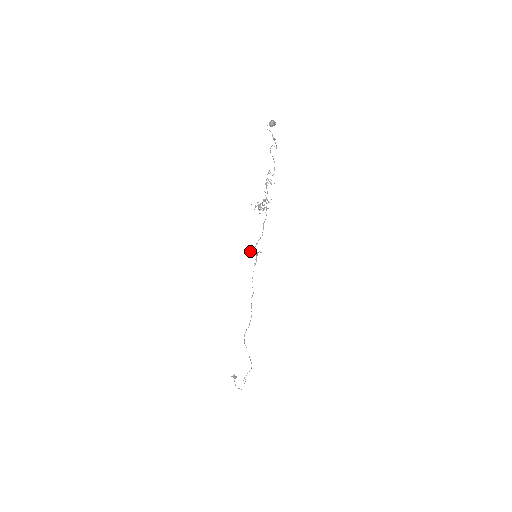
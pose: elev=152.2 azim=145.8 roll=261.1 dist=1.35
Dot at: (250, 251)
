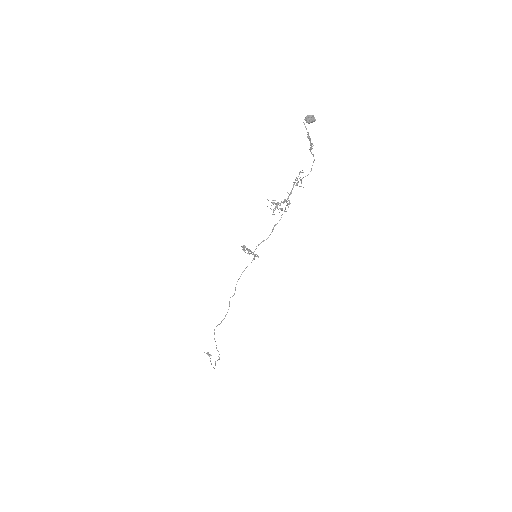
Dot at: (244, 251)
